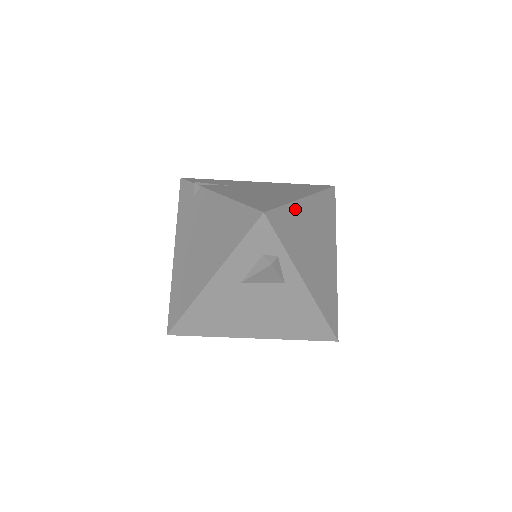
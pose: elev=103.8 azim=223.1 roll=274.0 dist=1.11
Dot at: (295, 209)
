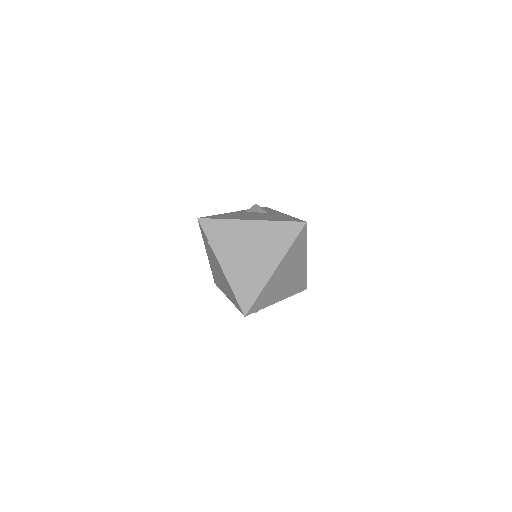
Dot at: (267, 286)
